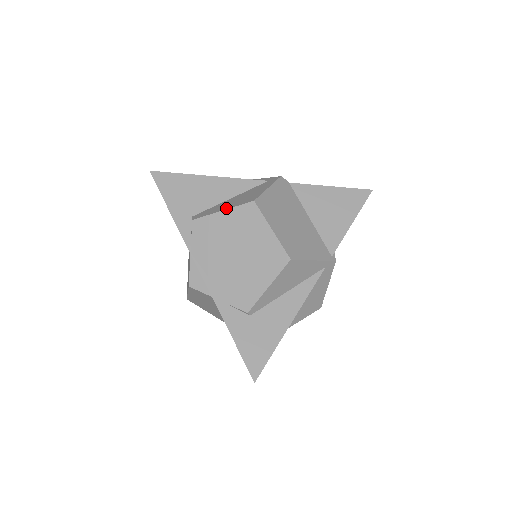
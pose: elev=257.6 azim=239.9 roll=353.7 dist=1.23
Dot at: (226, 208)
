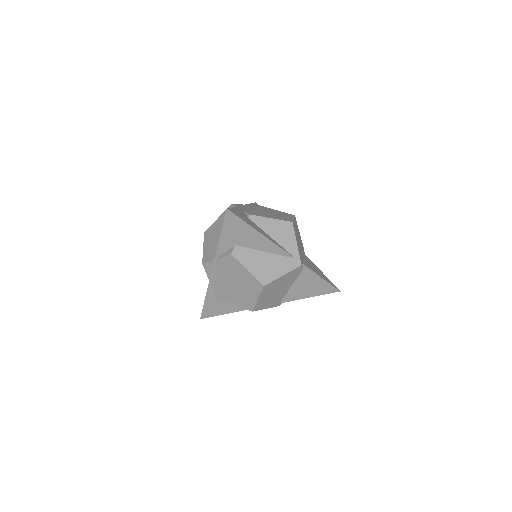
Dot at: occluded
